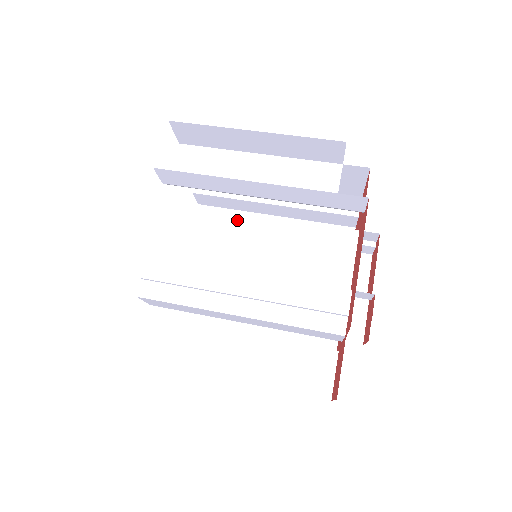
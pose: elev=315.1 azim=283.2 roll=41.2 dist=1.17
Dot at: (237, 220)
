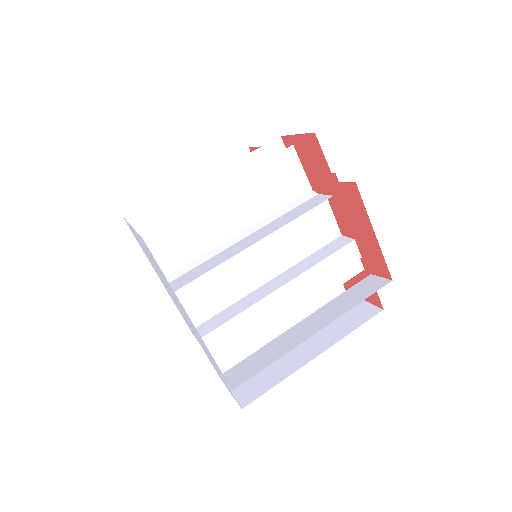
Dot at: occluded
